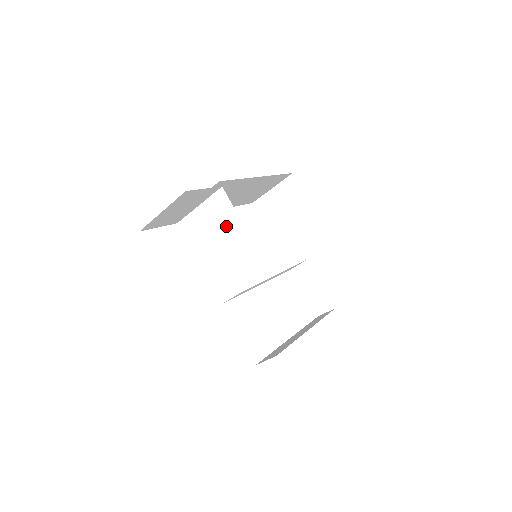
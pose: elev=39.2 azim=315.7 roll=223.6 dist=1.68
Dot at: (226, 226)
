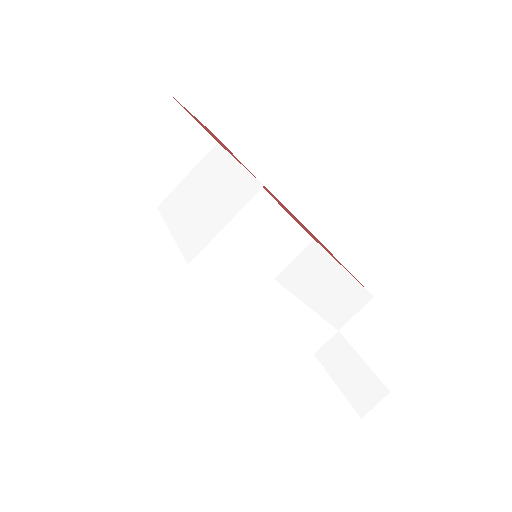
Dot at: (215, 175)
